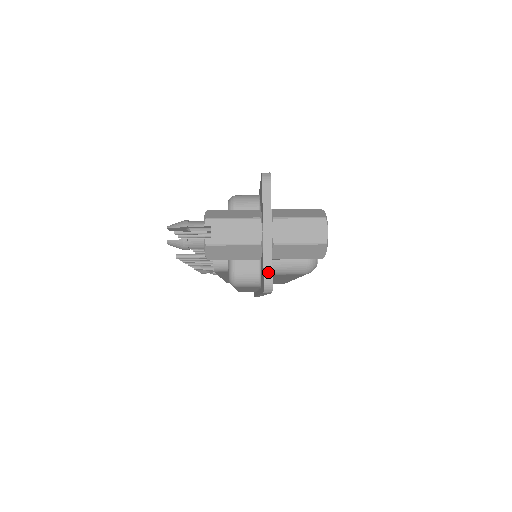
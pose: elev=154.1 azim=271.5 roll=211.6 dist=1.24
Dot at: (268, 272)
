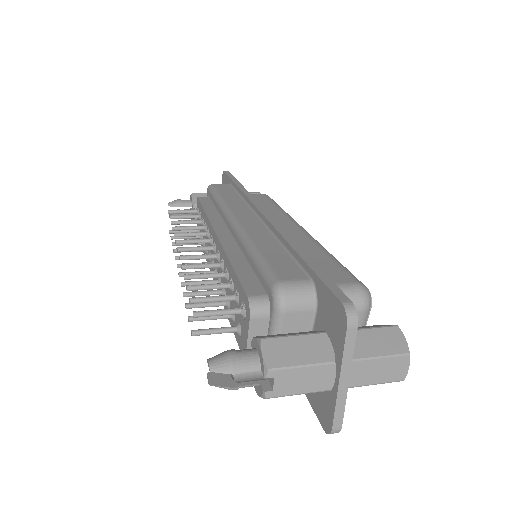
Dot at: (338, 422)
